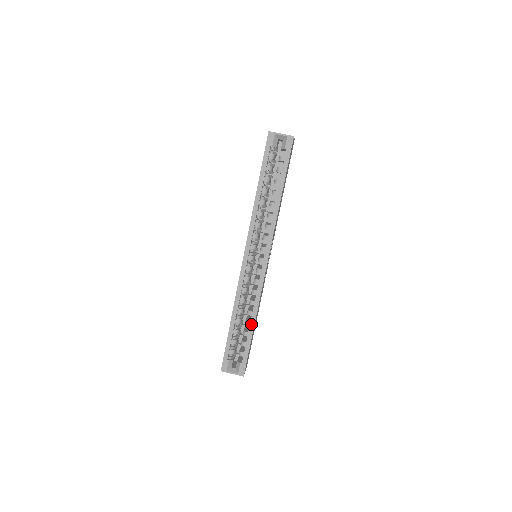
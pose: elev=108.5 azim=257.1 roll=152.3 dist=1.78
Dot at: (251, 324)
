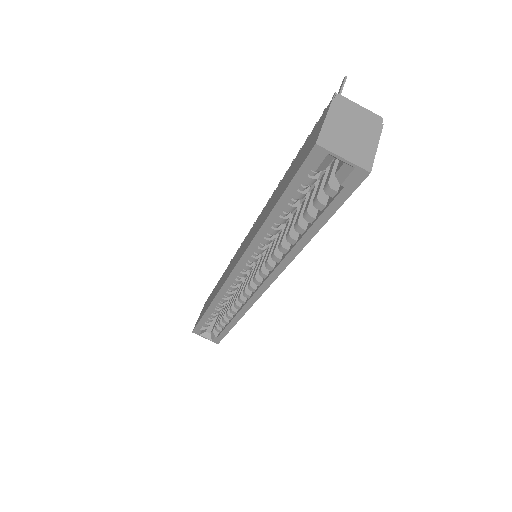
Dot at: (232, 321)
